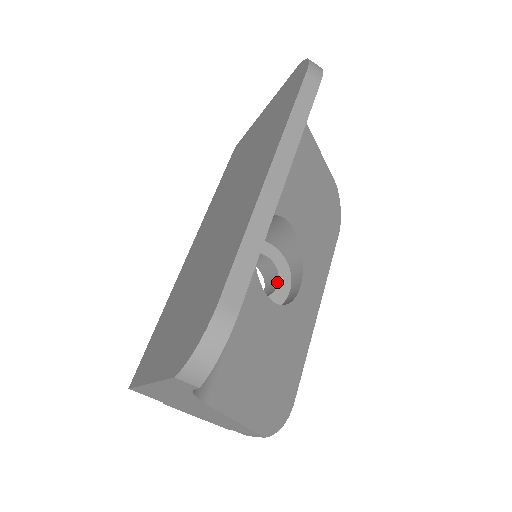
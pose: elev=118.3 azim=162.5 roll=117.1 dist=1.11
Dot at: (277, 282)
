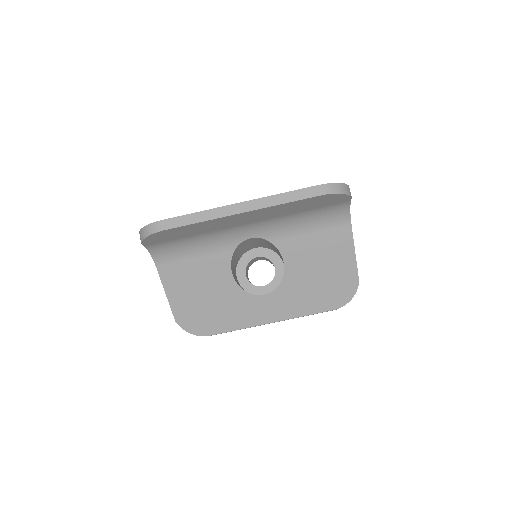
Dot at: (265, 285)
